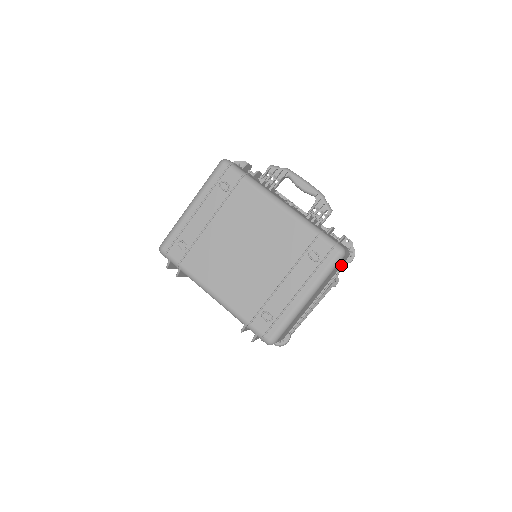
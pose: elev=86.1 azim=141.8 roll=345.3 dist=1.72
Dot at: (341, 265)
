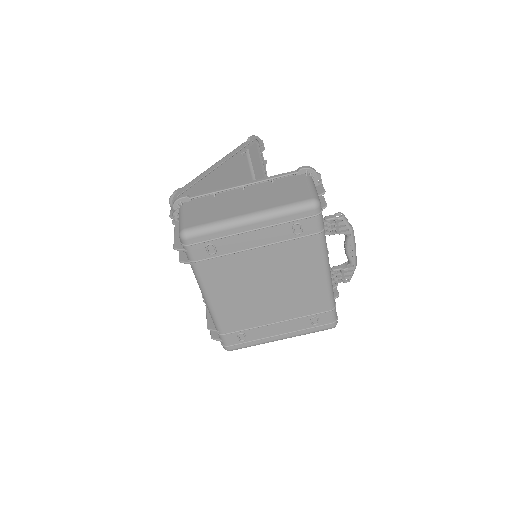
Dot at: occluded
